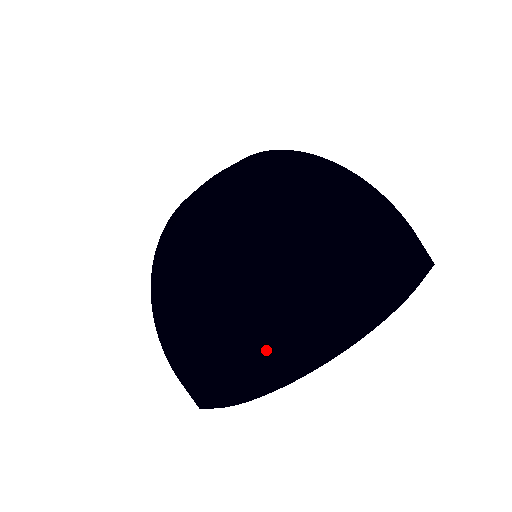
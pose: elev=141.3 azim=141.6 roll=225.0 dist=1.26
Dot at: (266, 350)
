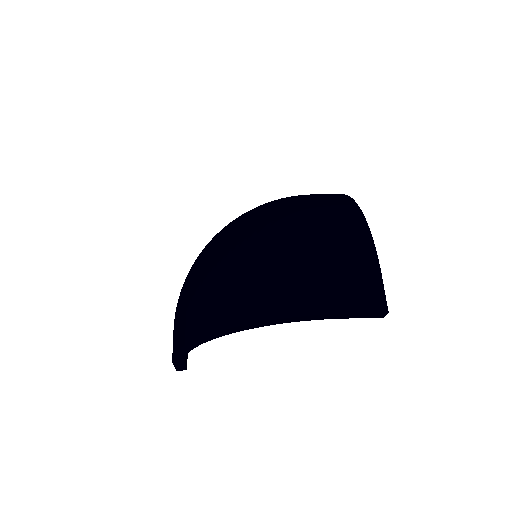
Dot at: (194, 305)
